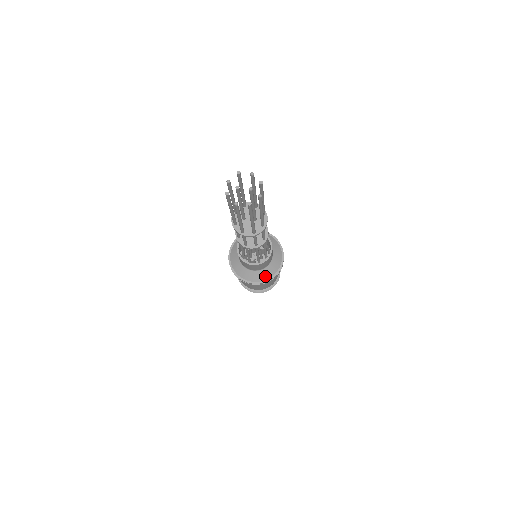
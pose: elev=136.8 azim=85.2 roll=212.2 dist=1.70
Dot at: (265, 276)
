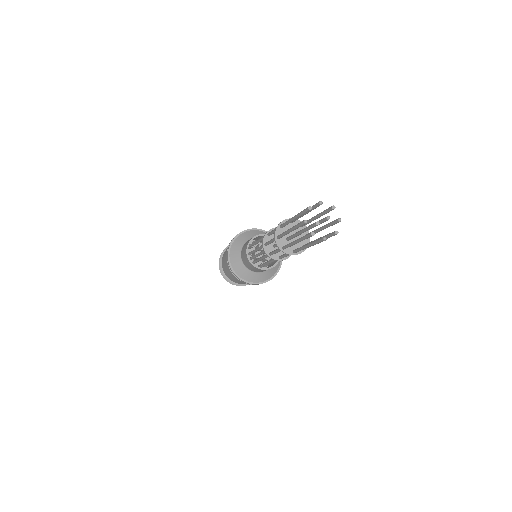
Dot at: (275, 269)
